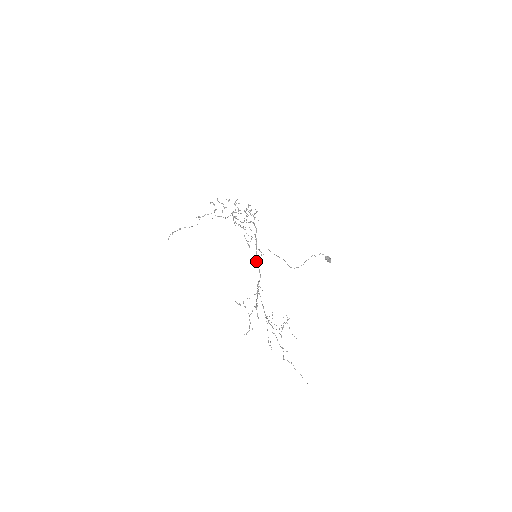
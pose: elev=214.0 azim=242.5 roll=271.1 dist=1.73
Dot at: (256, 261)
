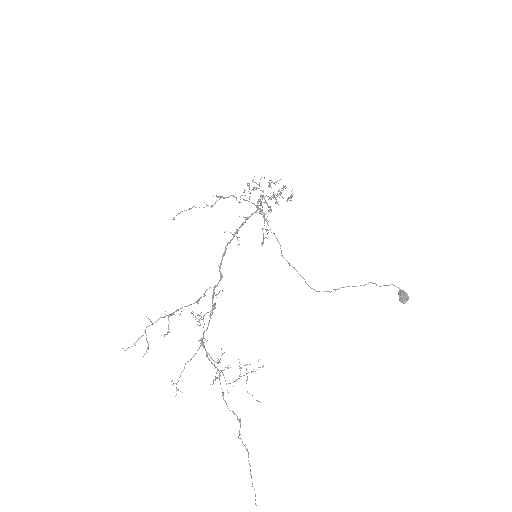
Dot at: occluded
